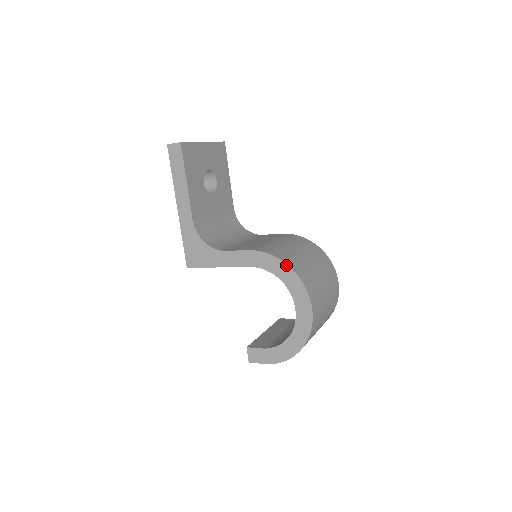
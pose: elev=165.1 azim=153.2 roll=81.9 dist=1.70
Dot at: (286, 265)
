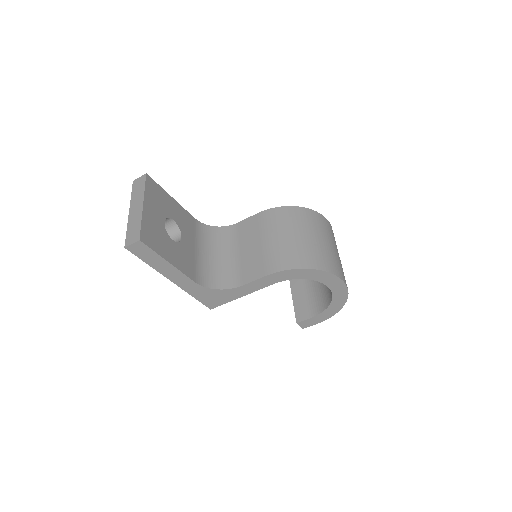
Dot at: (307, 270)
